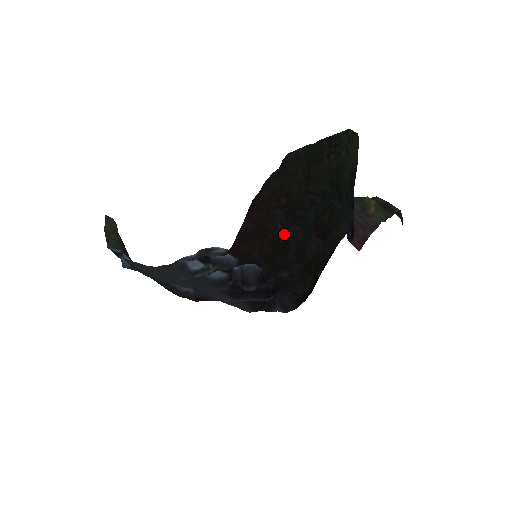
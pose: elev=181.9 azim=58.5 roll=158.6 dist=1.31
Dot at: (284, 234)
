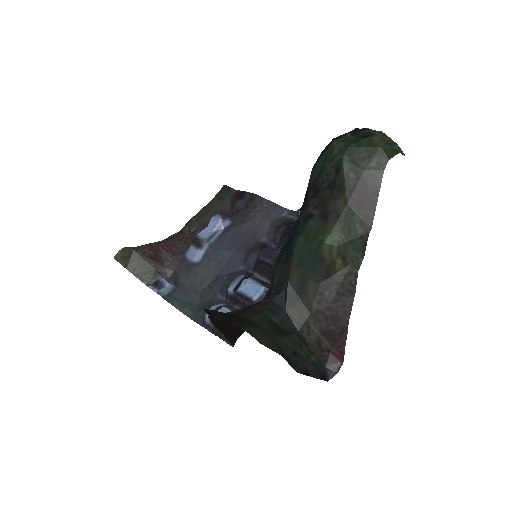
Dot at: occluded
